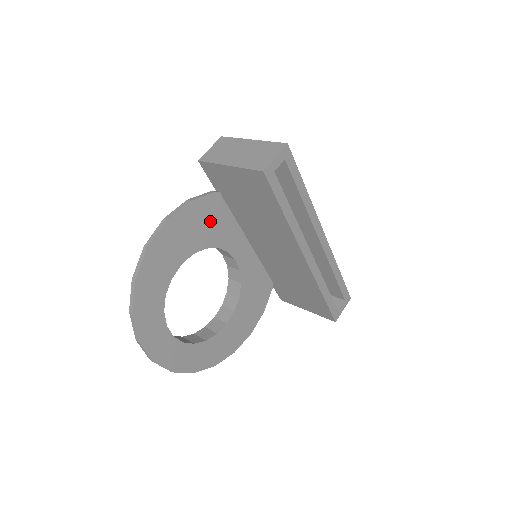
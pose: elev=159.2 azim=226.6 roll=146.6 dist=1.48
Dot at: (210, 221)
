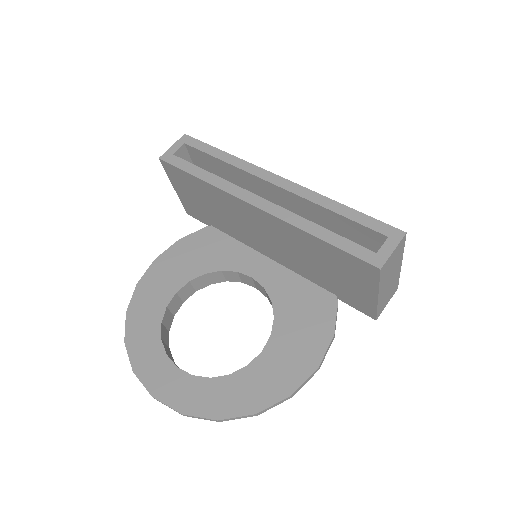
Dot at: (206, 250)
